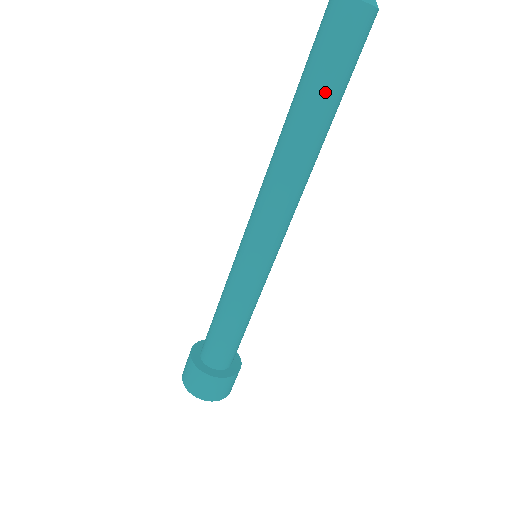
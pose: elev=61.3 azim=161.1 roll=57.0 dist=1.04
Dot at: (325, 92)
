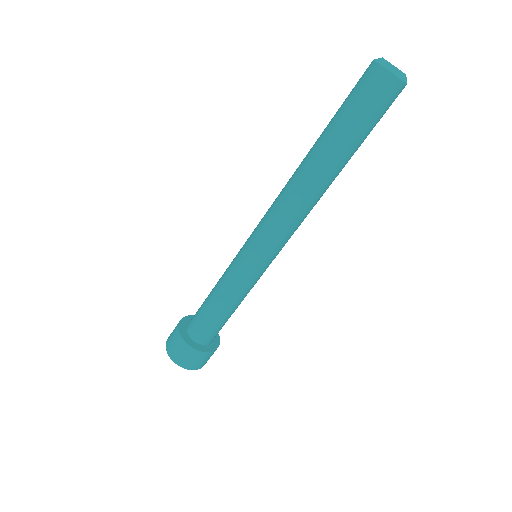
Dot at: (349, 140)
